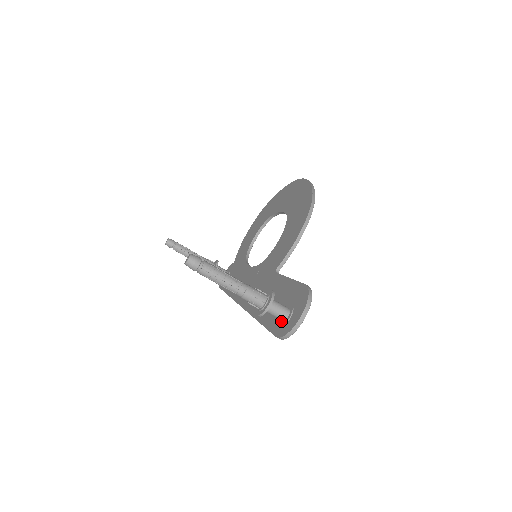
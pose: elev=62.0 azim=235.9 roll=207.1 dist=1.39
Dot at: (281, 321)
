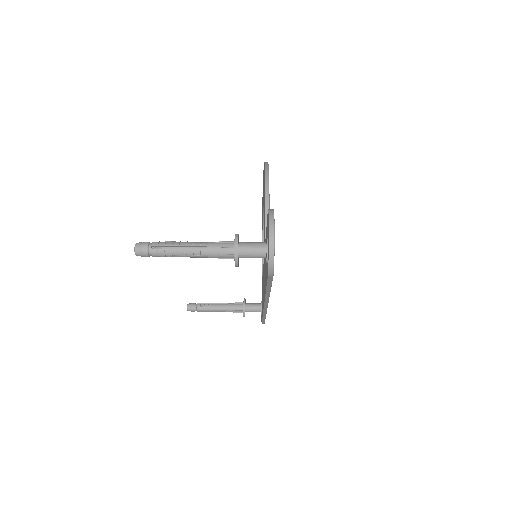
Dot at: occluded
